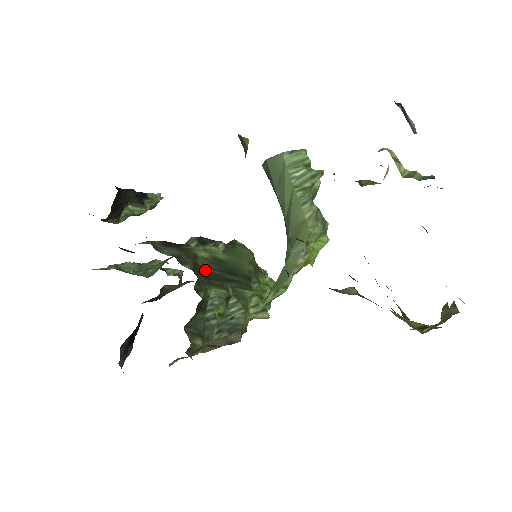
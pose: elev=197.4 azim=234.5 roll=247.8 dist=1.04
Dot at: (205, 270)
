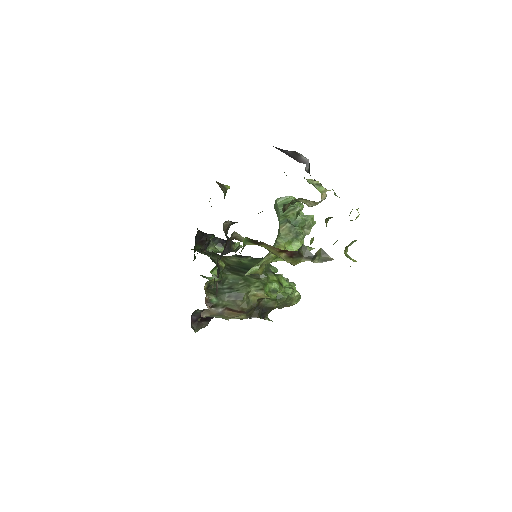
Dot at: (229, 265)
